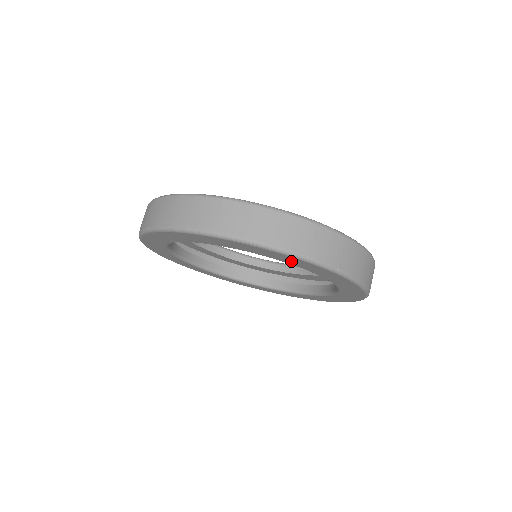
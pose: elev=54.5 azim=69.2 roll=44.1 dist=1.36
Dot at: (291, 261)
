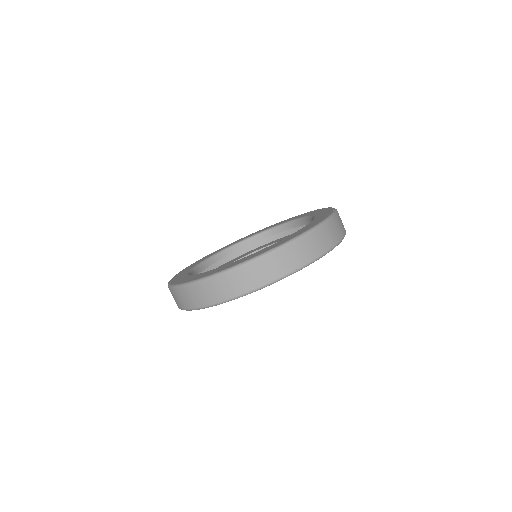
Dot at: occluded
